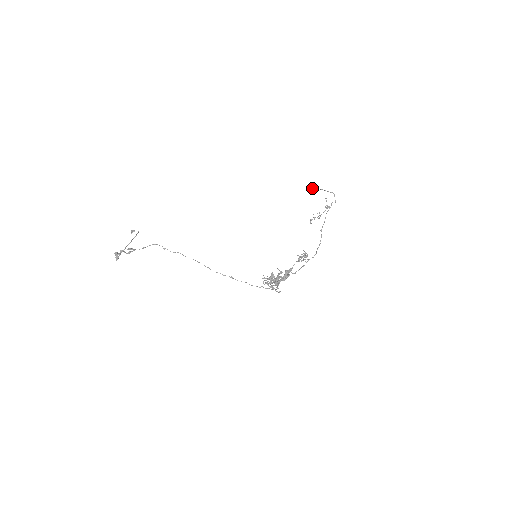
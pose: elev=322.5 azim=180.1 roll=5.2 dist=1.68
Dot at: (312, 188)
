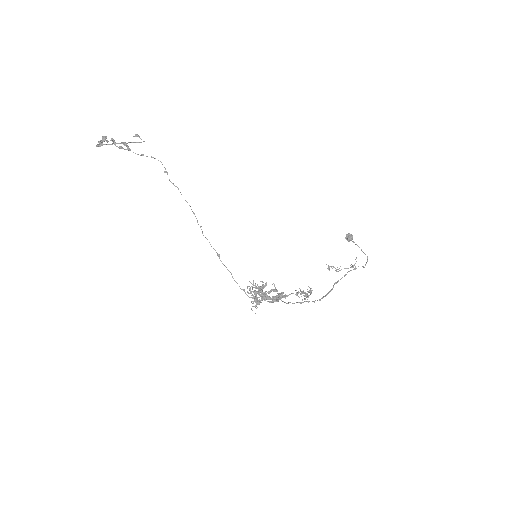
Dot at: (348, 238)
